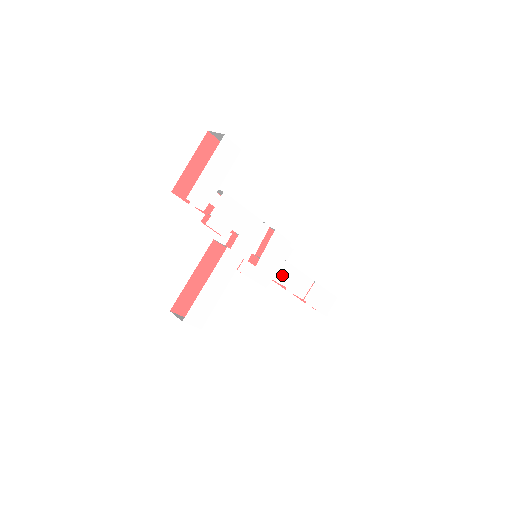
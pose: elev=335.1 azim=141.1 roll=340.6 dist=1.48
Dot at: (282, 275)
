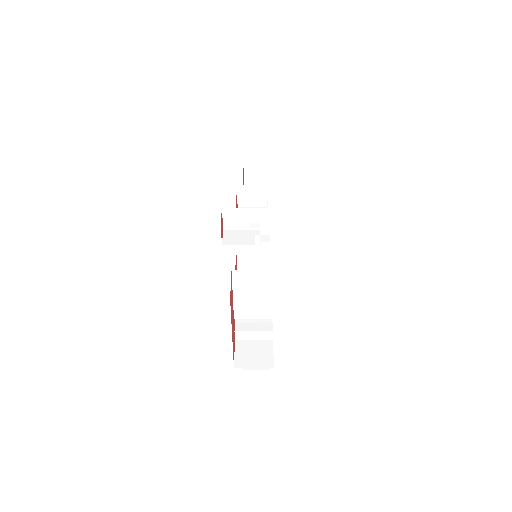
Dot at: occluded
